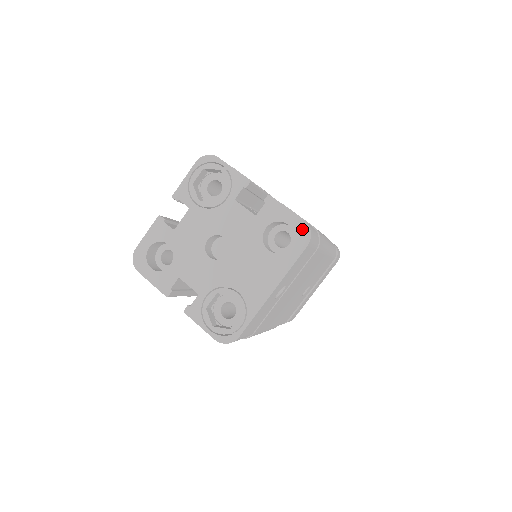
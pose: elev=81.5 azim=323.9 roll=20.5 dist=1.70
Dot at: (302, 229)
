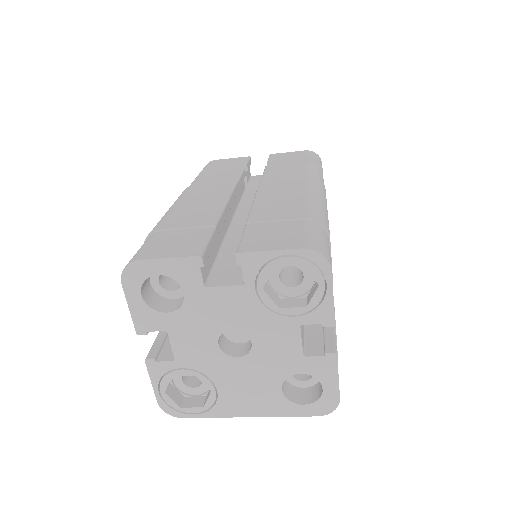
Dot at: (330, 403)
